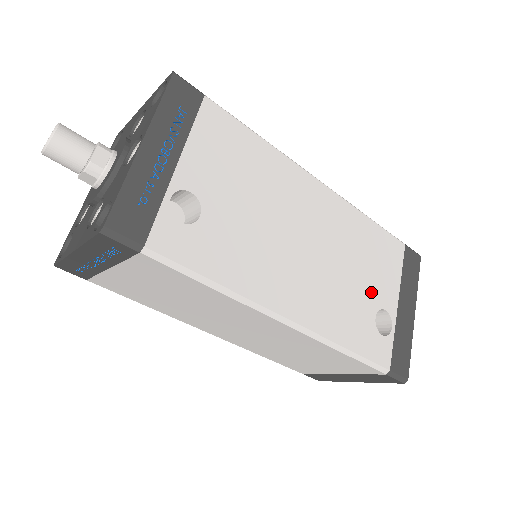
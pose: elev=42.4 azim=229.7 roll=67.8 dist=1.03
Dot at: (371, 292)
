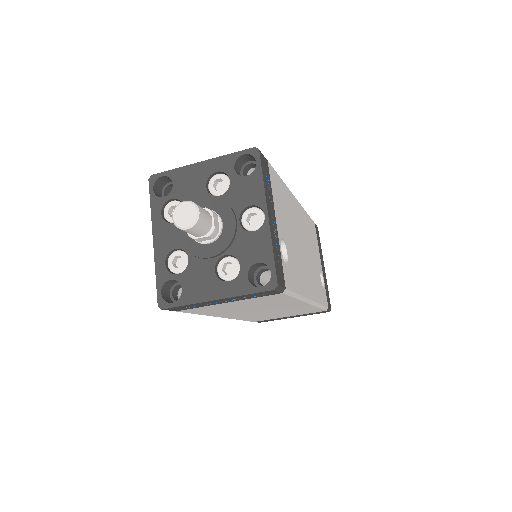
Dot at: (317, 263)
